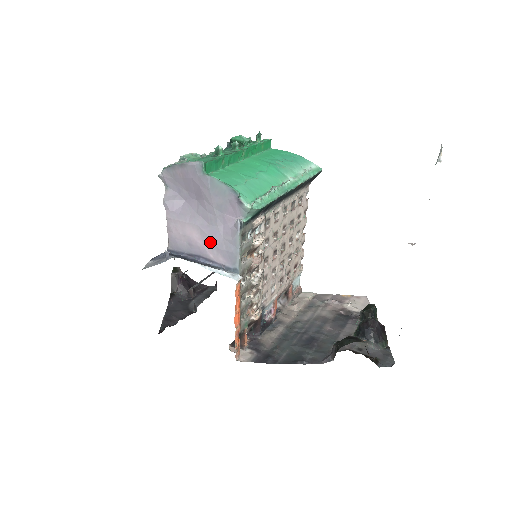
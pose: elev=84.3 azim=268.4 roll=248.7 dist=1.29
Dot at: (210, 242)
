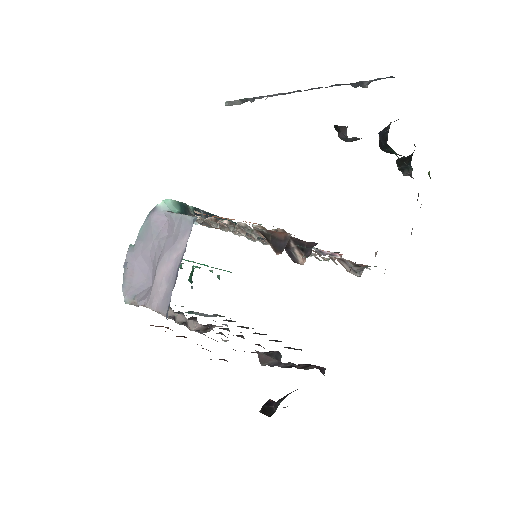
Dot at: (171, 251)
